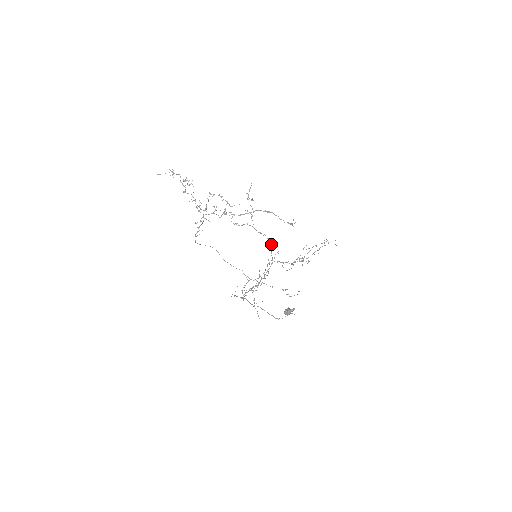
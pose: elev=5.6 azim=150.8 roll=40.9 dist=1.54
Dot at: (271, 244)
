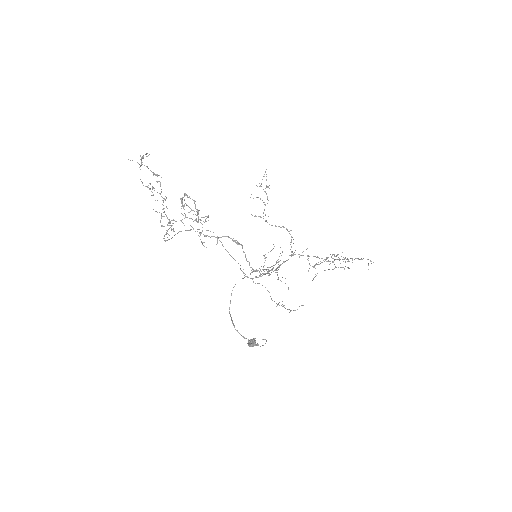
Dot at: (291, 237)
